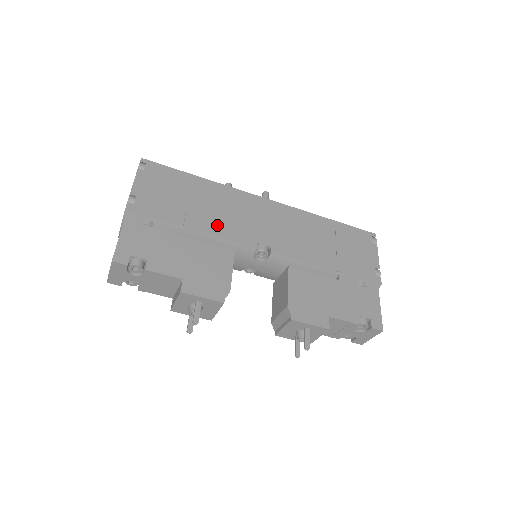
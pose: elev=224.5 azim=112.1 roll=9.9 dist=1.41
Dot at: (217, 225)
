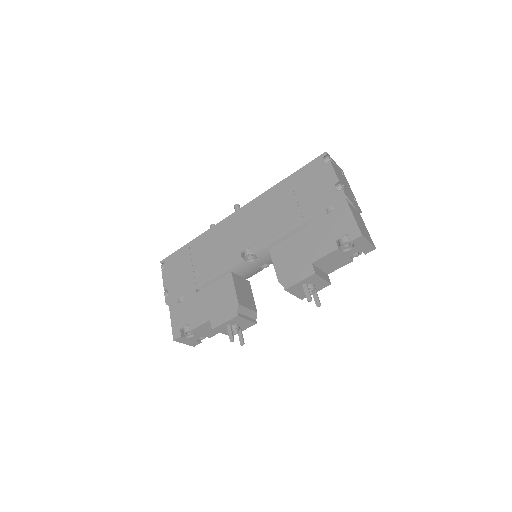
Dot at: (213, 265)
